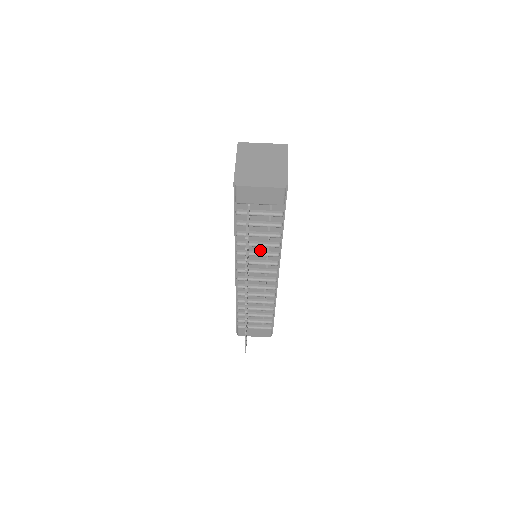
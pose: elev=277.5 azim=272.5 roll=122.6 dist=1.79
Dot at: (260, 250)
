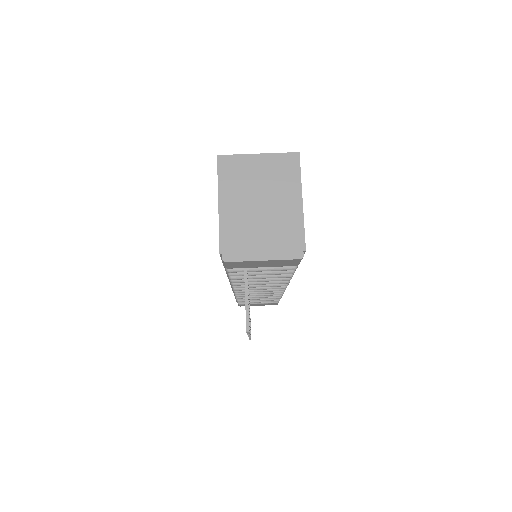
Dot at: occluded
